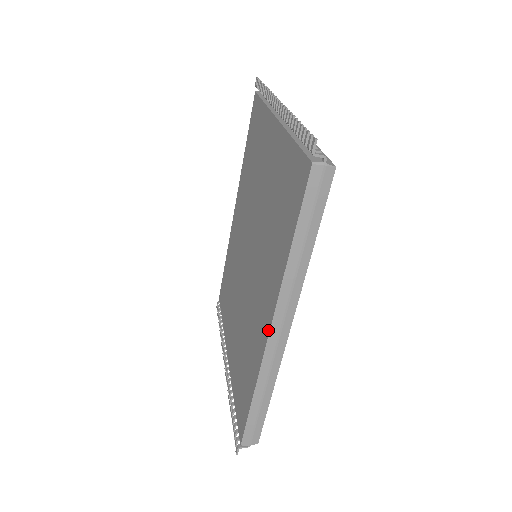
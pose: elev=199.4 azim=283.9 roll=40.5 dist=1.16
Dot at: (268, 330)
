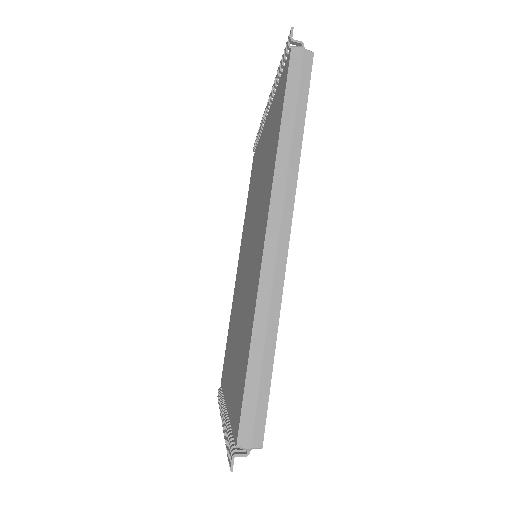
Dot at: (264, 237)
